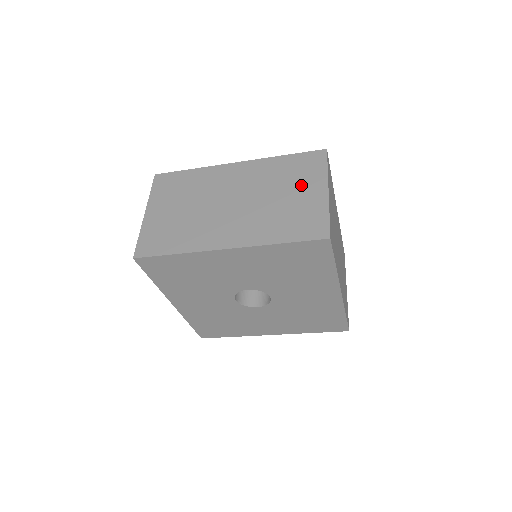
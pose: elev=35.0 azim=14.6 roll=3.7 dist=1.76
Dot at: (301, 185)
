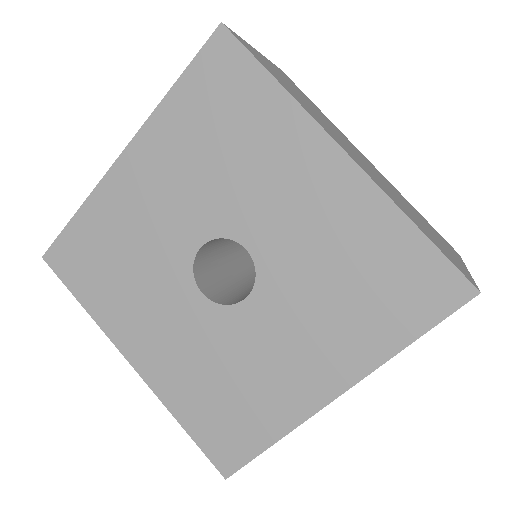
Dot at: occluded
